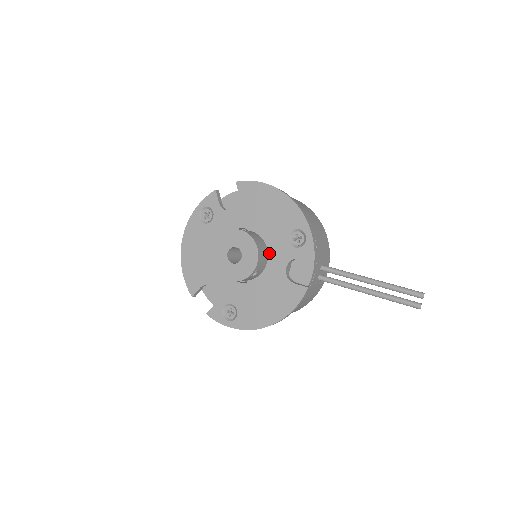
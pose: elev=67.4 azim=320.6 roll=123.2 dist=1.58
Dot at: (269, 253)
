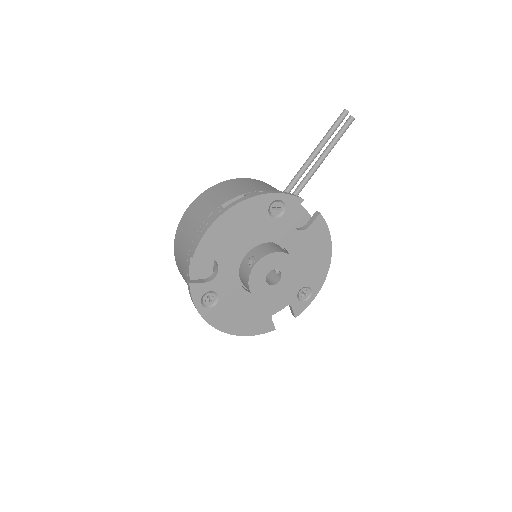
Dot at: (276, 242)
